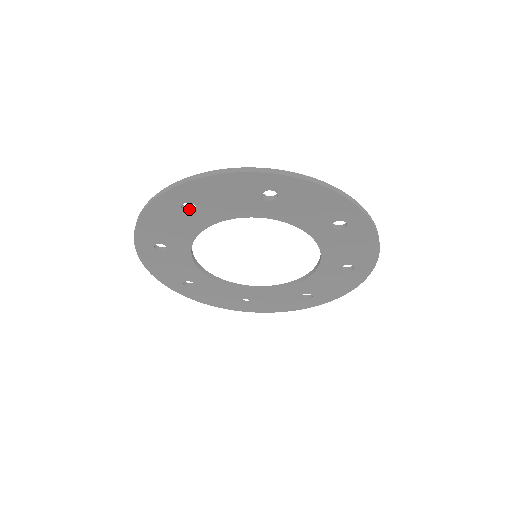
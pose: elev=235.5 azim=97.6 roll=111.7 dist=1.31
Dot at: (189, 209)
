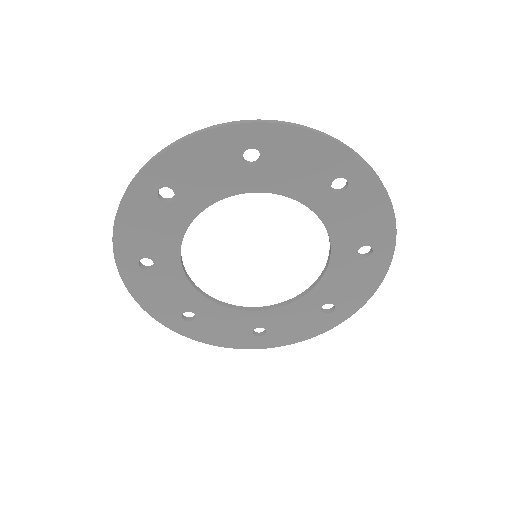
Dot at: (167, 199)
